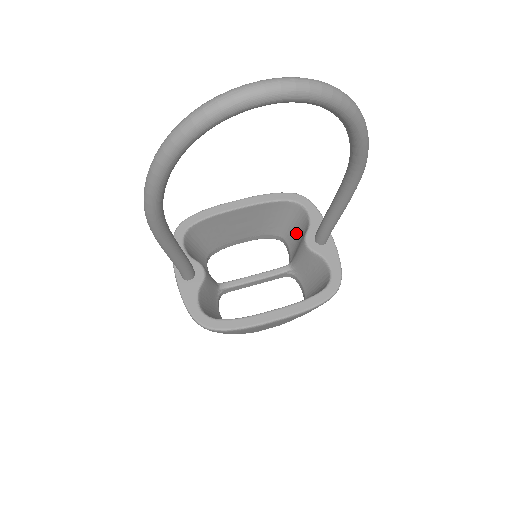
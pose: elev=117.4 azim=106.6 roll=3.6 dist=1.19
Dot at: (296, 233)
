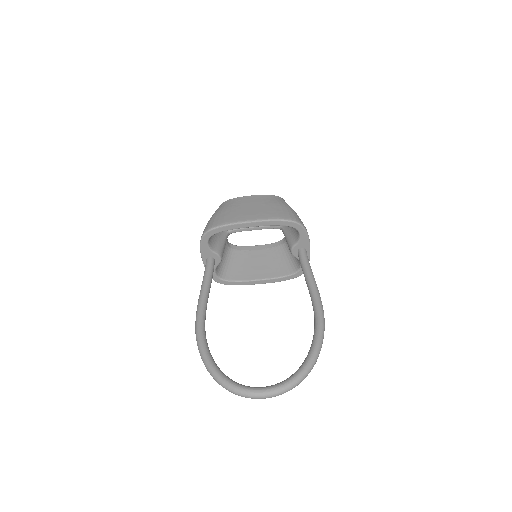
Dot at: occluded
